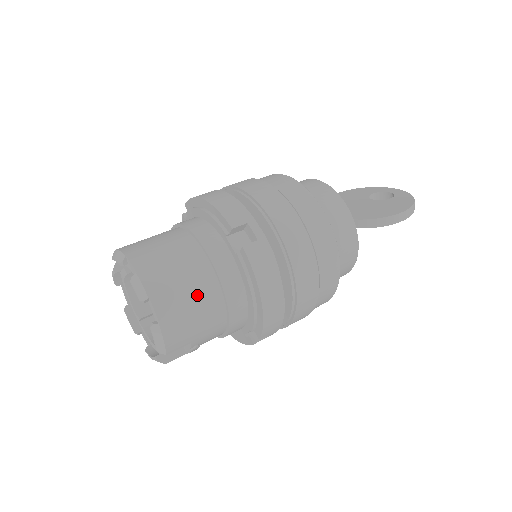
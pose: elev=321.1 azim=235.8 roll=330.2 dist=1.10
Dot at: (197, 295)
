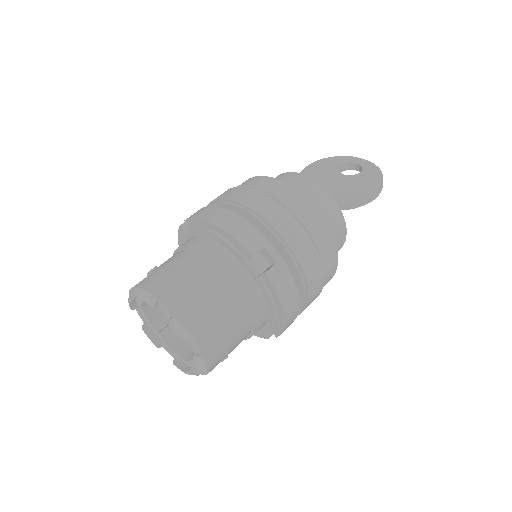
Dot at: (229, 322)
